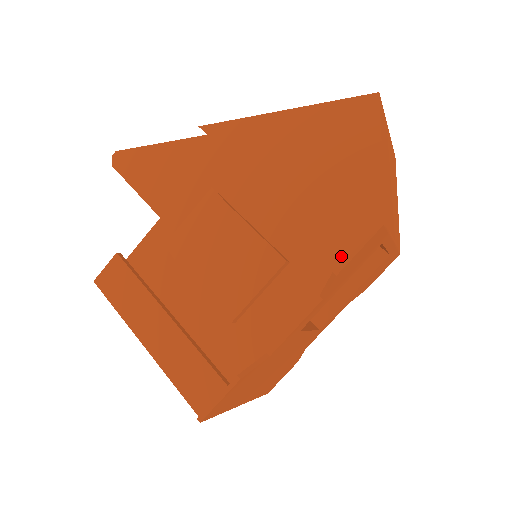
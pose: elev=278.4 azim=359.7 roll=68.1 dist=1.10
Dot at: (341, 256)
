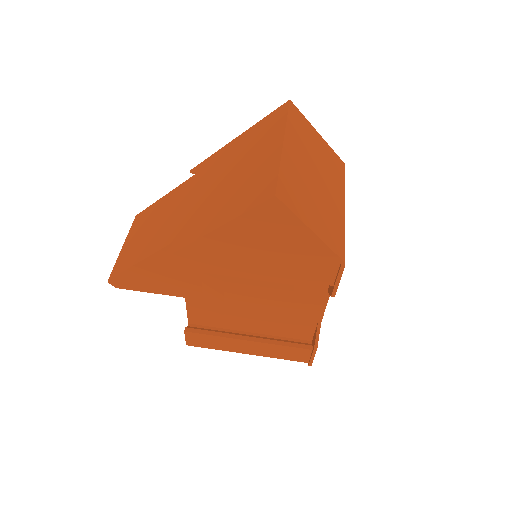
Dot at: occluded
